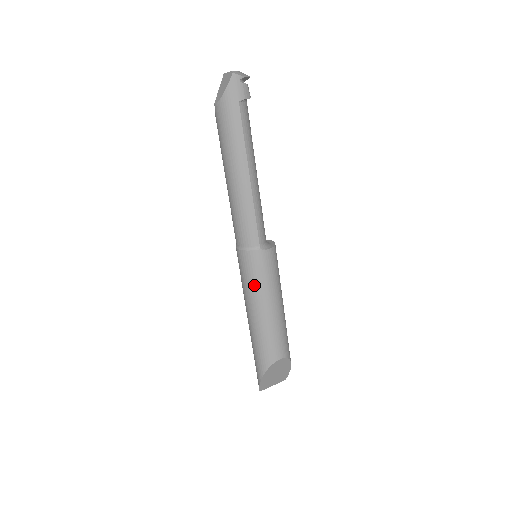
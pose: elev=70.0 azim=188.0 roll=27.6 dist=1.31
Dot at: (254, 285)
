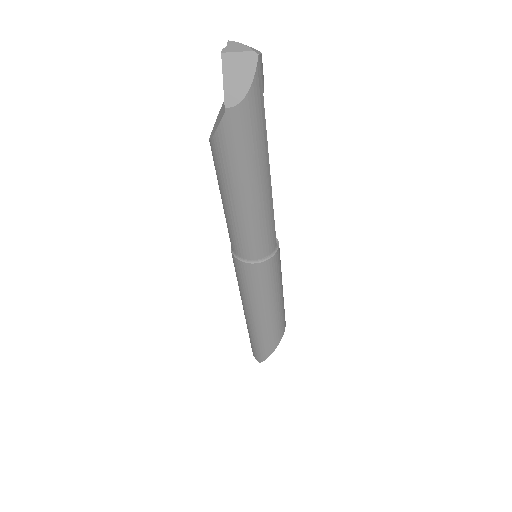
Dot at: (273, 285)
